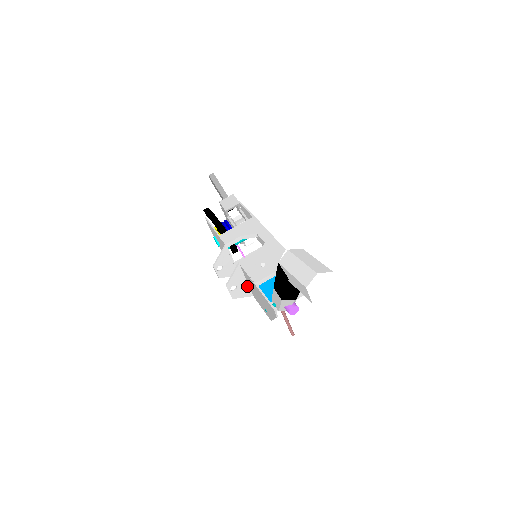
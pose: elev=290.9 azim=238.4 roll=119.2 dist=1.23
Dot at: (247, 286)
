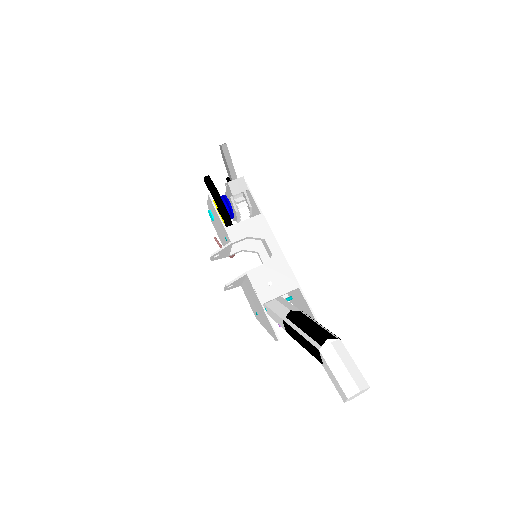
Dot at: (241, 282)
